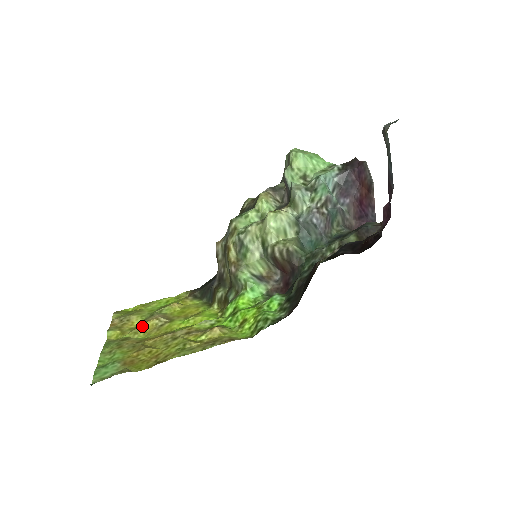
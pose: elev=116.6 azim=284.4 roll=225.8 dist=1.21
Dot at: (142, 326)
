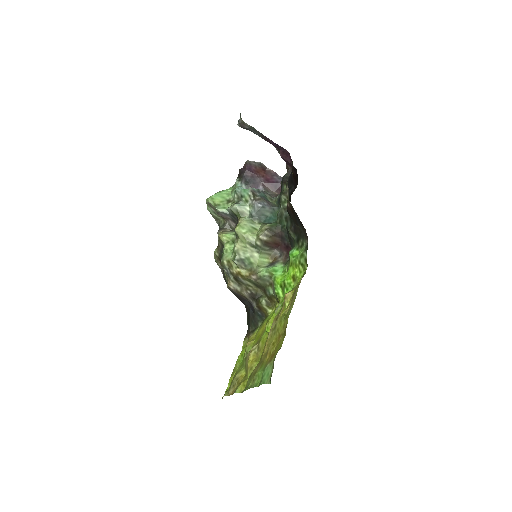
Dot at: (249, 363)
